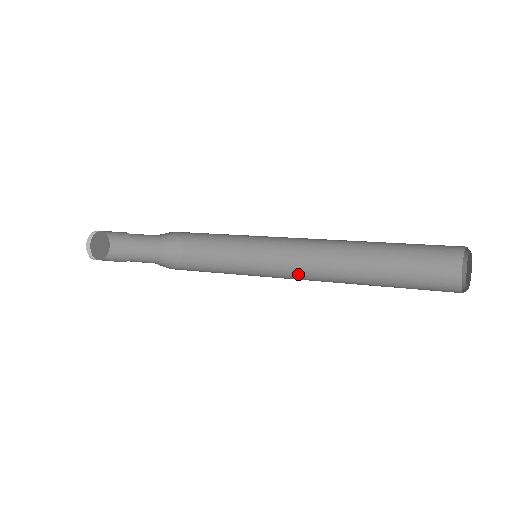
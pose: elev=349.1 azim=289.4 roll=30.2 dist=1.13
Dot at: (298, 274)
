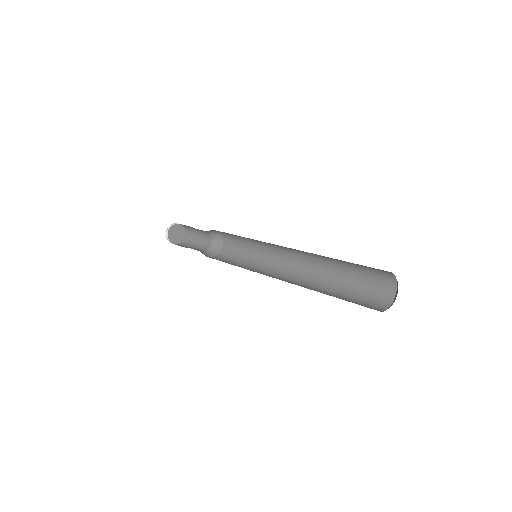
Dot at: (287, 270)
